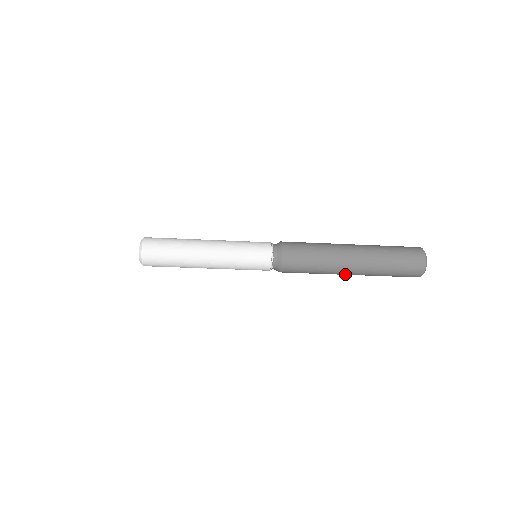
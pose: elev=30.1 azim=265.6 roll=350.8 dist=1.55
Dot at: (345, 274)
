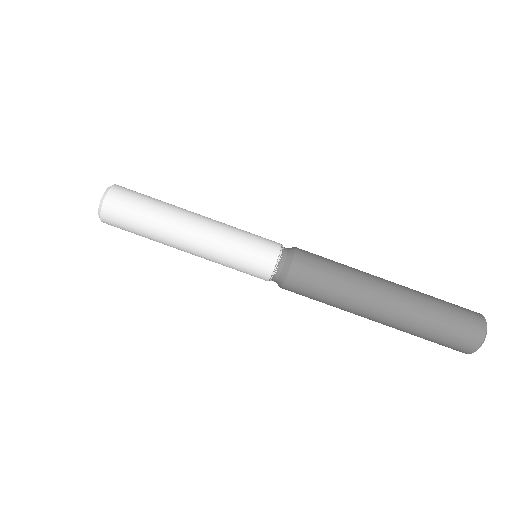
Dot at: (382, 291)
